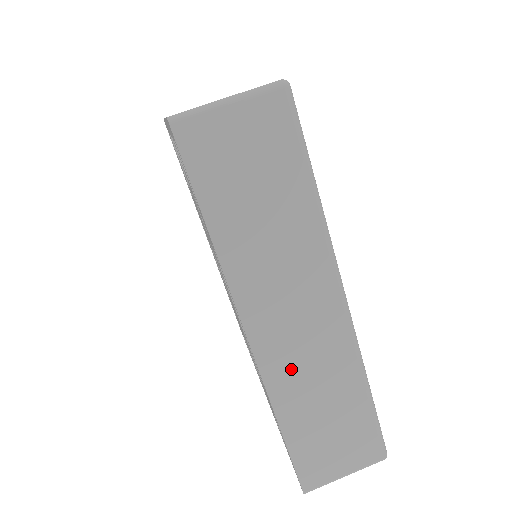
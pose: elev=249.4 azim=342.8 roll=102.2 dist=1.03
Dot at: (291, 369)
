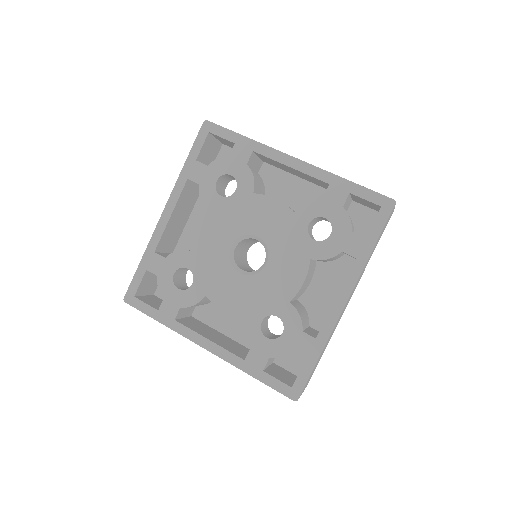
Dot at: occluded
